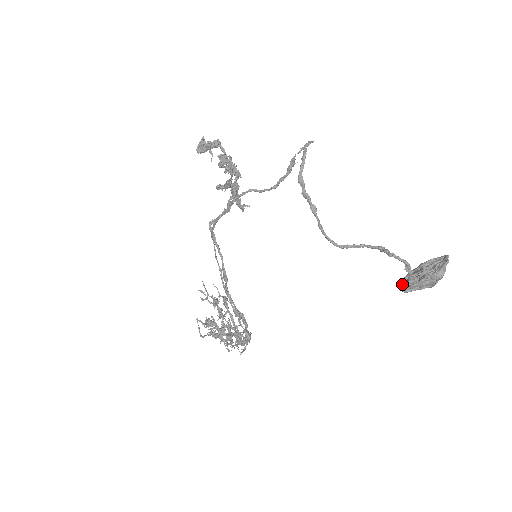
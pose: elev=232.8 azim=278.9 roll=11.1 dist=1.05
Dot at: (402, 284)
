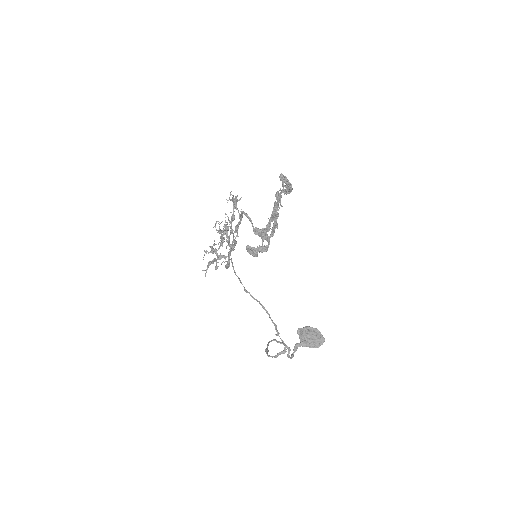
Dot at: (300, 331)
